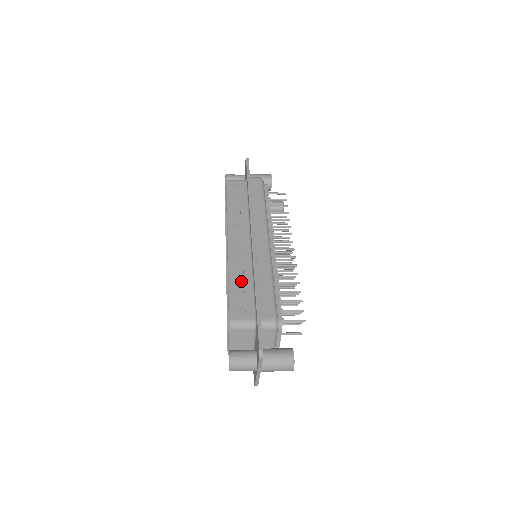
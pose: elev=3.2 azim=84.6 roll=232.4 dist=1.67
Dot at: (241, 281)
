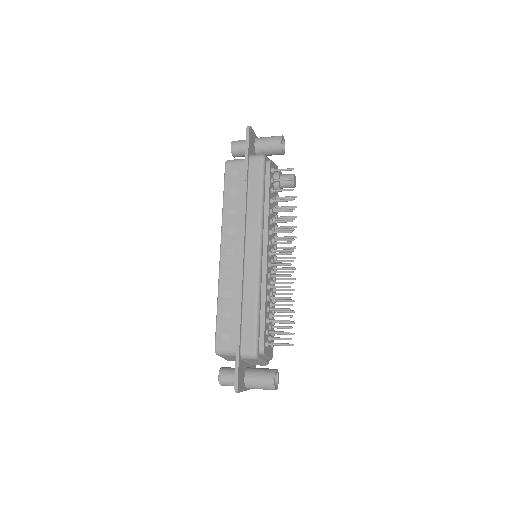
Dot at: (228, 304)
